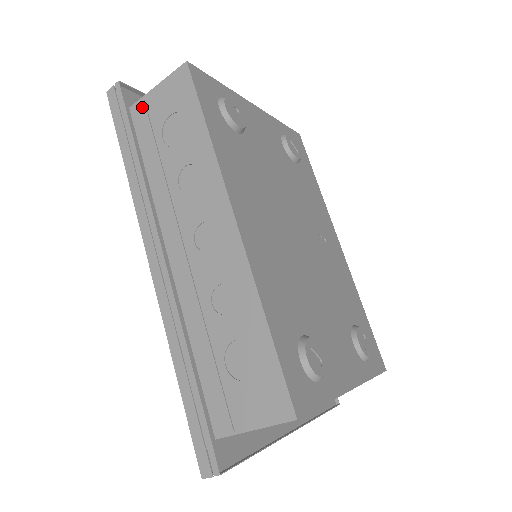
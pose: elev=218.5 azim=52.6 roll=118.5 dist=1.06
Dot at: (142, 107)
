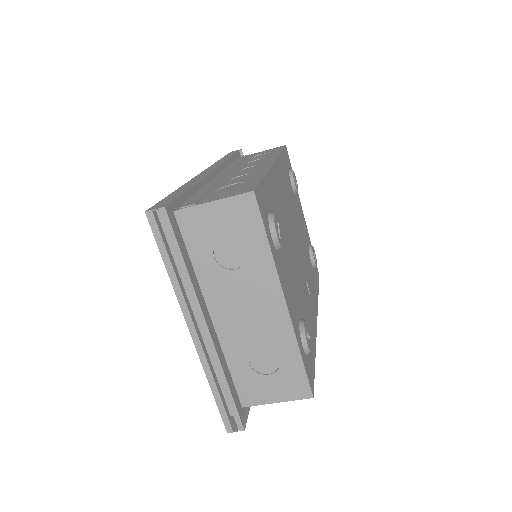
Dot at: (247, 155)
